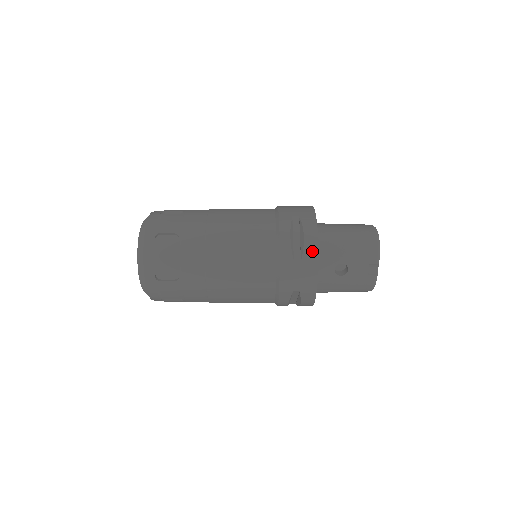
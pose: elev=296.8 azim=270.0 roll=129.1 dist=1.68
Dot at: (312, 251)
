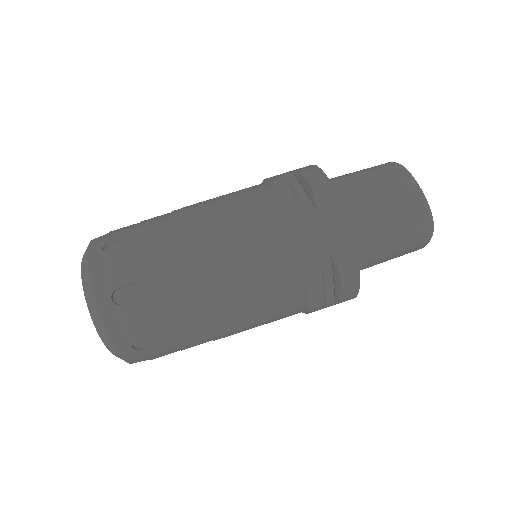
Dot at: (351, 294)
